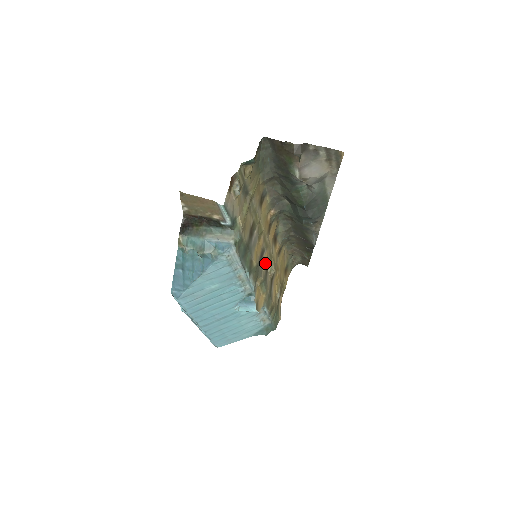
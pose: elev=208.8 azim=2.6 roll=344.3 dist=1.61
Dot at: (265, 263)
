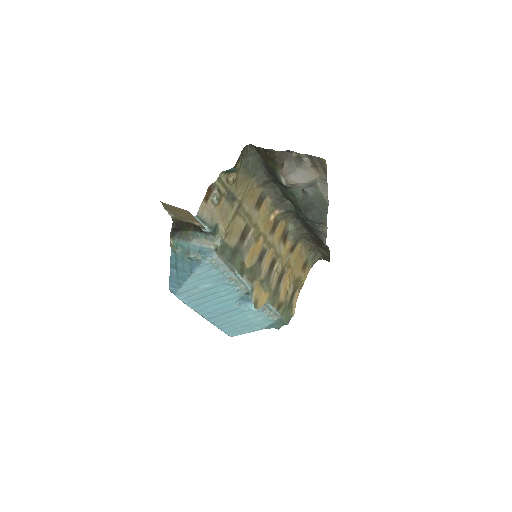
Dot at: (268, 262)
